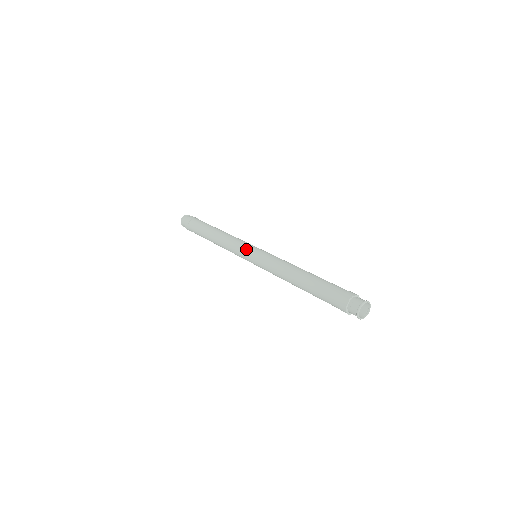
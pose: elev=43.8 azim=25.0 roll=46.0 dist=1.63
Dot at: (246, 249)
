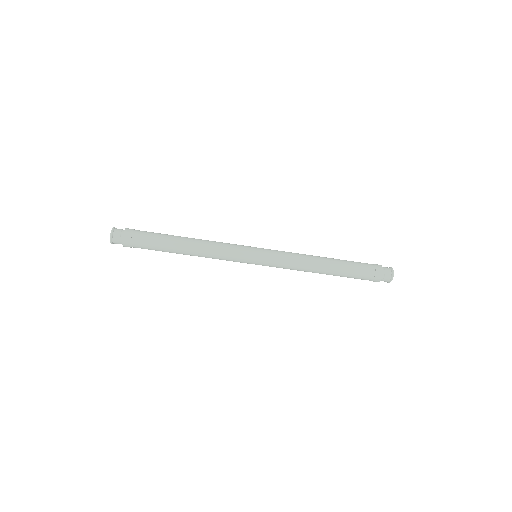
Dot at: (249, 246)
